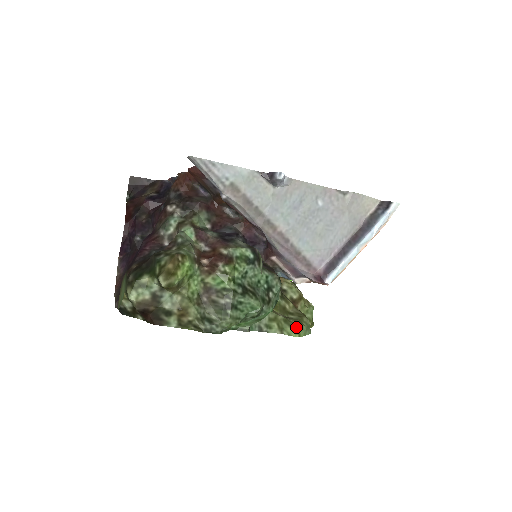
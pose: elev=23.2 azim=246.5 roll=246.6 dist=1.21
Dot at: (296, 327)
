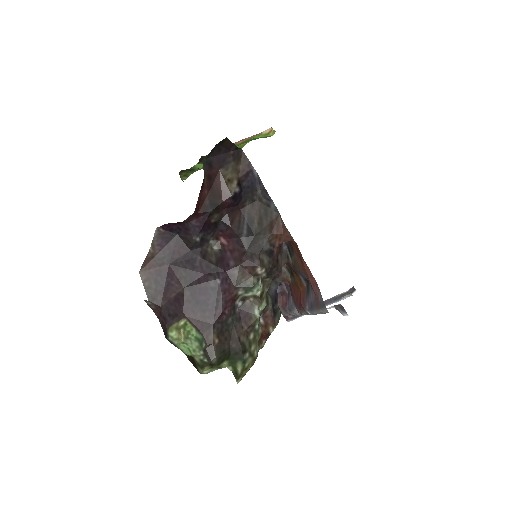
Dot at: occluded
